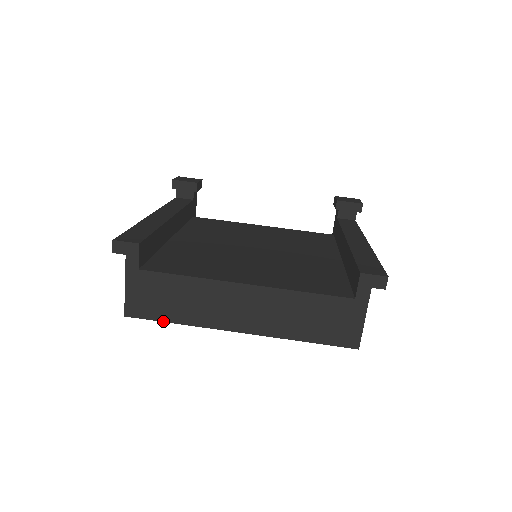
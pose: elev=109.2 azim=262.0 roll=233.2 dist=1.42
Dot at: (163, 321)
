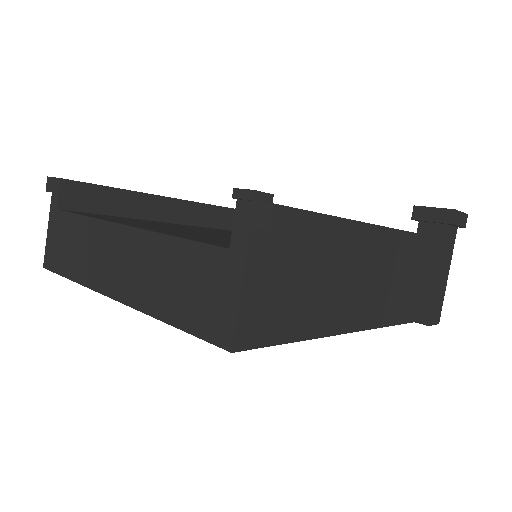
Dot at: (63, 276)
